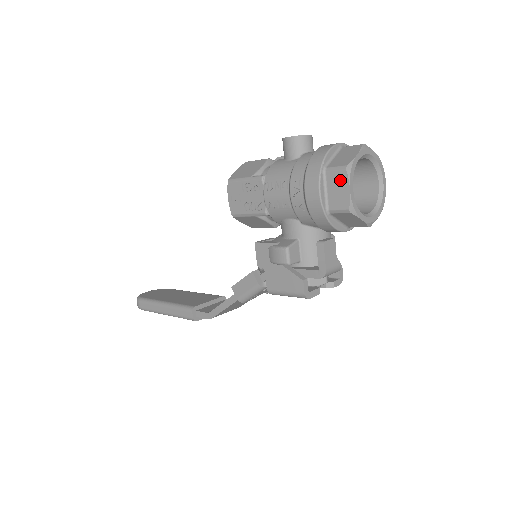
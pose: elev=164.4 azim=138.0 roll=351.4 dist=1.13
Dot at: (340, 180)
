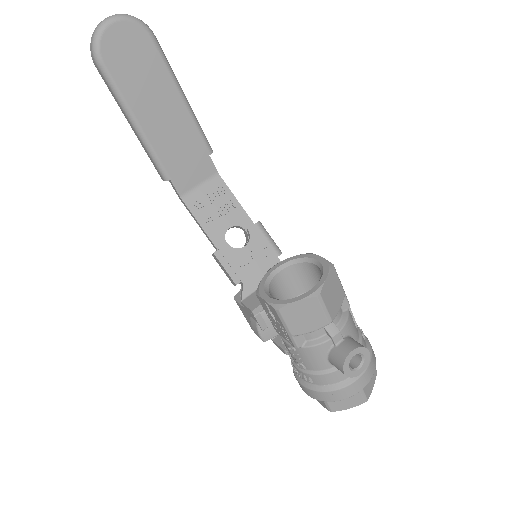
Dot at: (322, 403)
